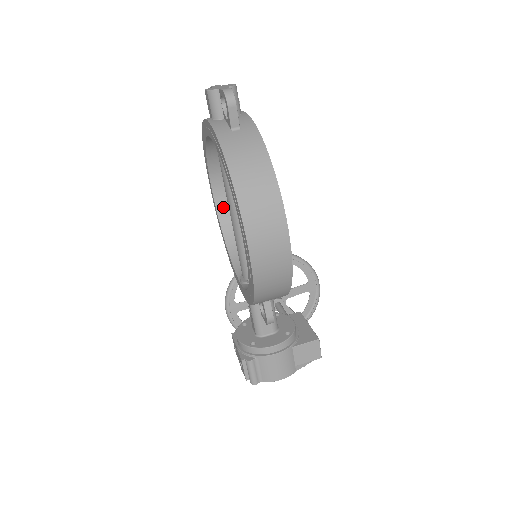
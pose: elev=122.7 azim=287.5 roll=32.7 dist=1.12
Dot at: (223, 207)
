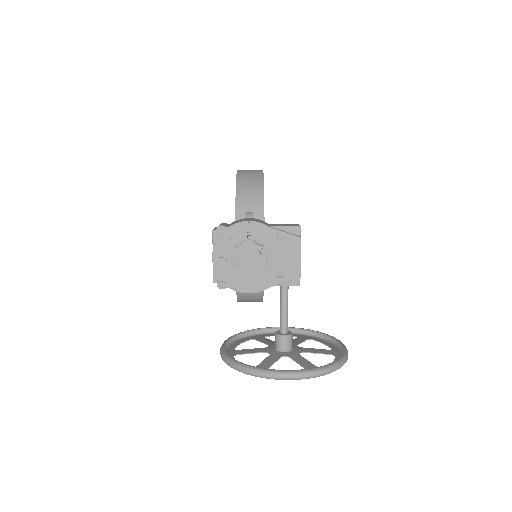
Dot at: occluded
